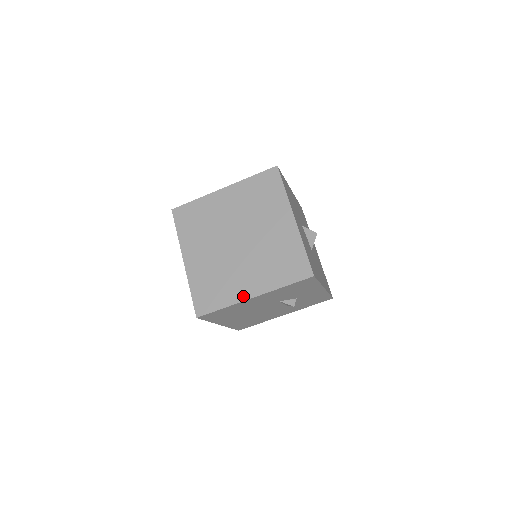
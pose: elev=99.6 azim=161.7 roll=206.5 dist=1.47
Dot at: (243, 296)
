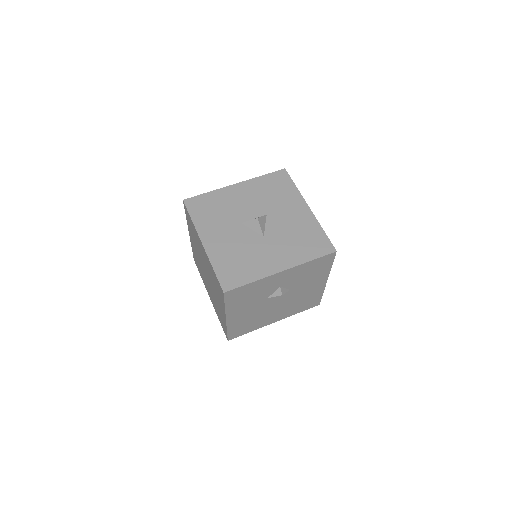
Dot at: (224, 319)
